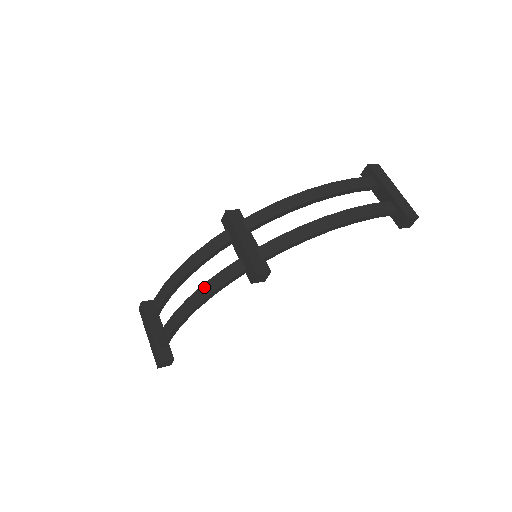
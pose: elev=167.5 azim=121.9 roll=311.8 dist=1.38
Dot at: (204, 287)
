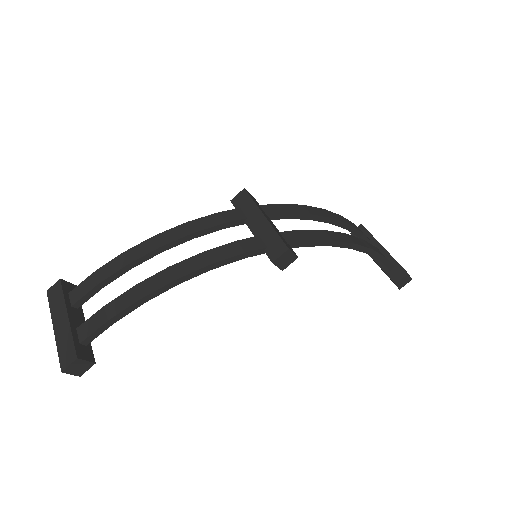
Dot at: (202, 256)
